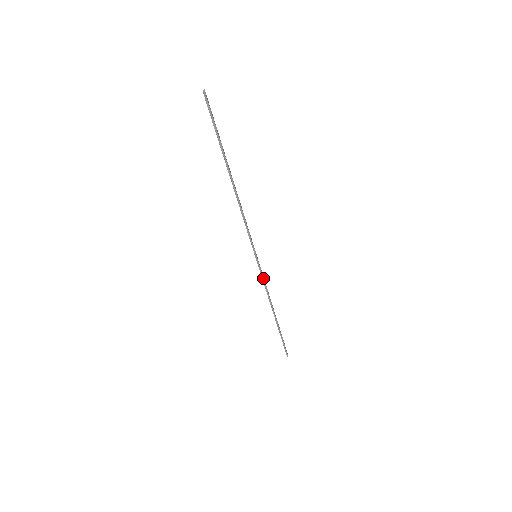
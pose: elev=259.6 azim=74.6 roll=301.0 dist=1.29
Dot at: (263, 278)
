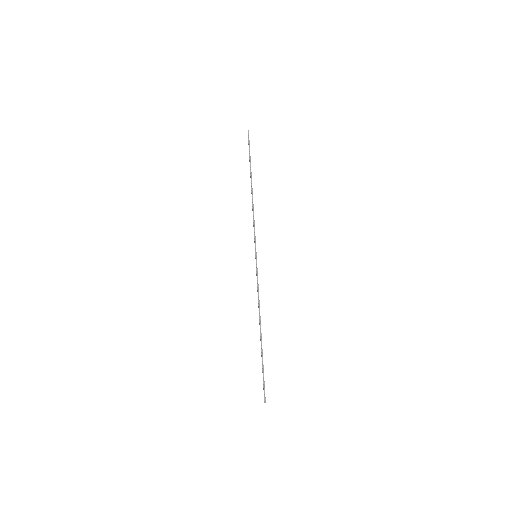
Dot at: occluded
